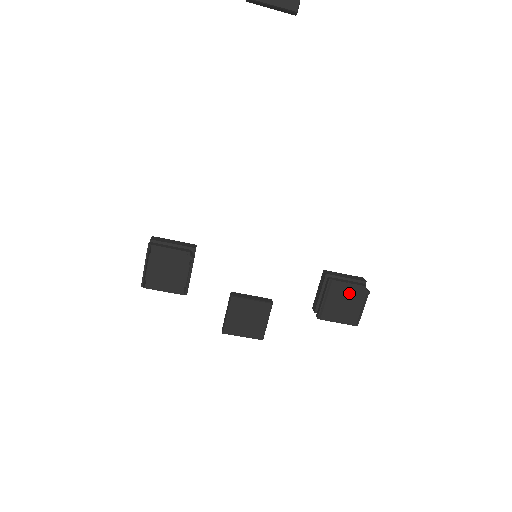
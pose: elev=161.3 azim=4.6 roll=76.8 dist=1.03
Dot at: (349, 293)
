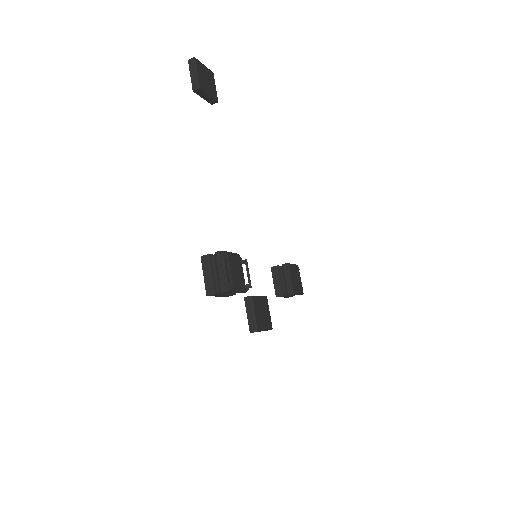
Dot at: (295, 271)
